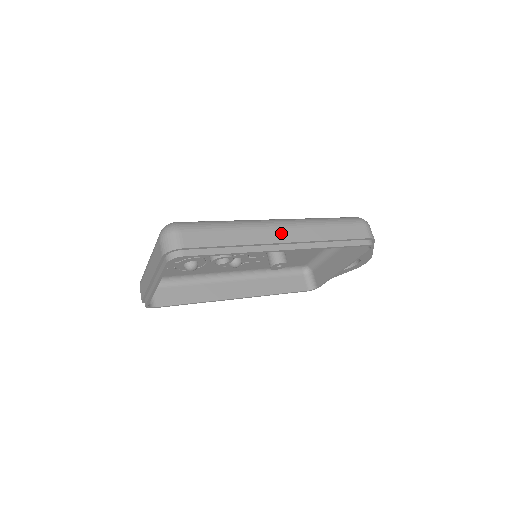
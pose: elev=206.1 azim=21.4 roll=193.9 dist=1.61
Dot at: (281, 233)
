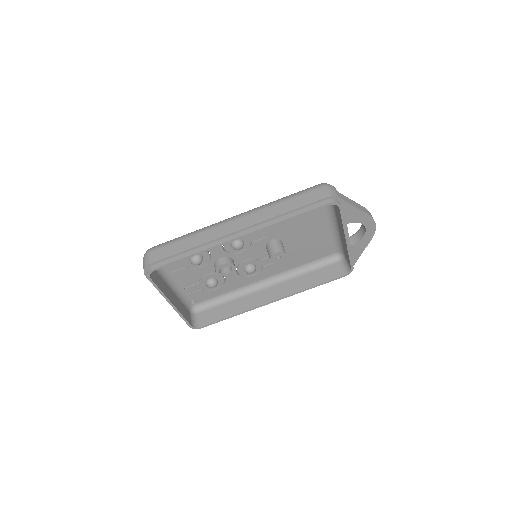
Dot at: (234, 225)
